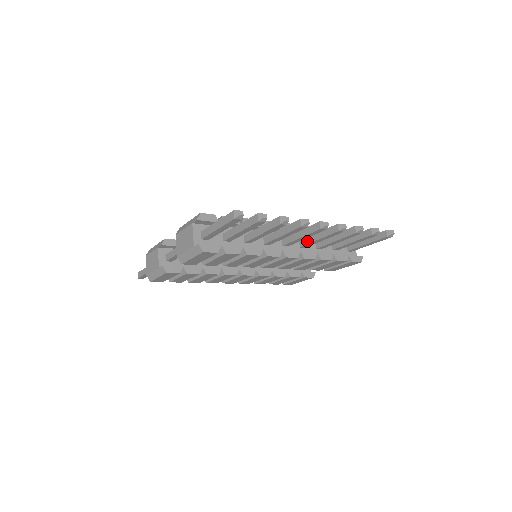
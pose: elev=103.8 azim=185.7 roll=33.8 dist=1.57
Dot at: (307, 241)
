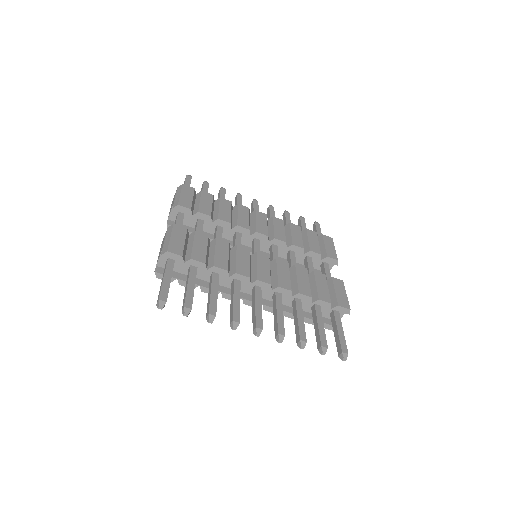
Dot at: (274, 302)
